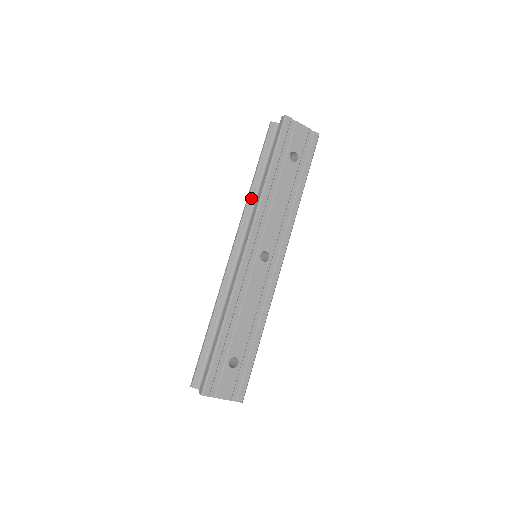
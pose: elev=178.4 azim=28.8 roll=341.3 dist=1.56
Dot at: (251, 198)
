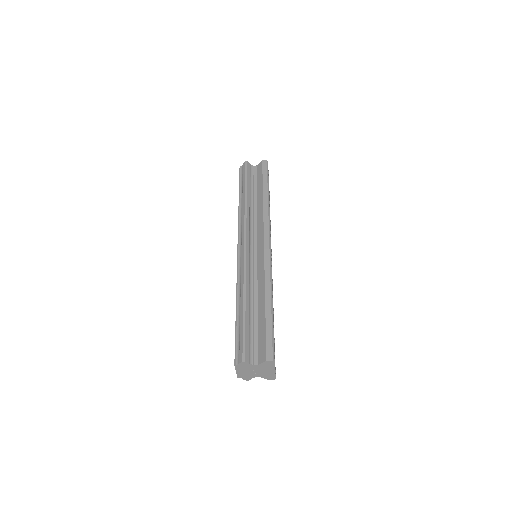
Dot at: (249, 209)
